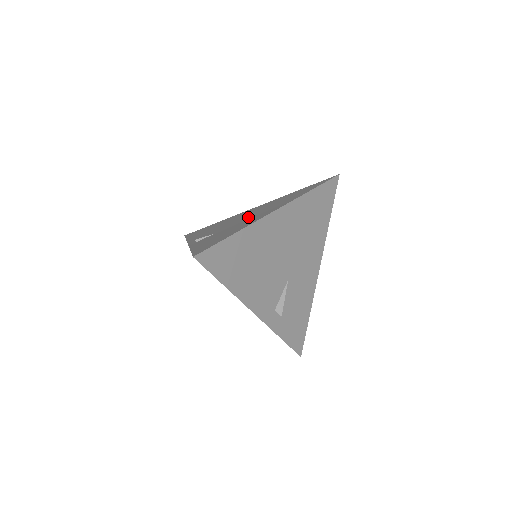
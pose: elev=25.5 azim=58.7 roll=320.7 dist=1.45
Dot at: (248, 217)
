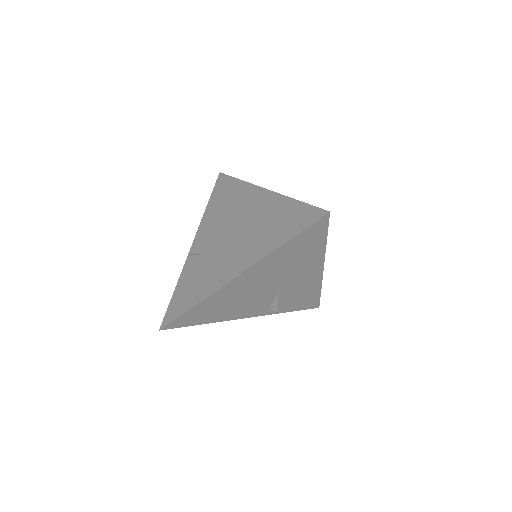
Dot at: (231, 245)
